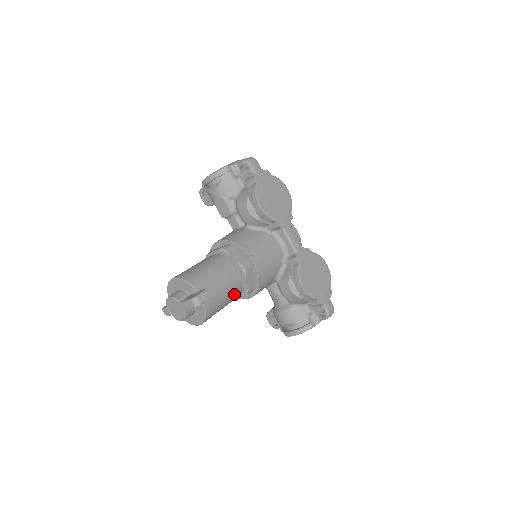
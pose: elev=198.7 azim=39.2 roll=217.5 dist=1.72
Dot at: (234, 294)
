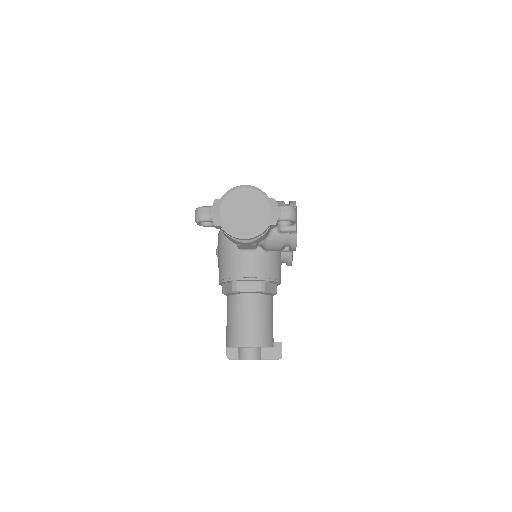
Dot at: occluded
